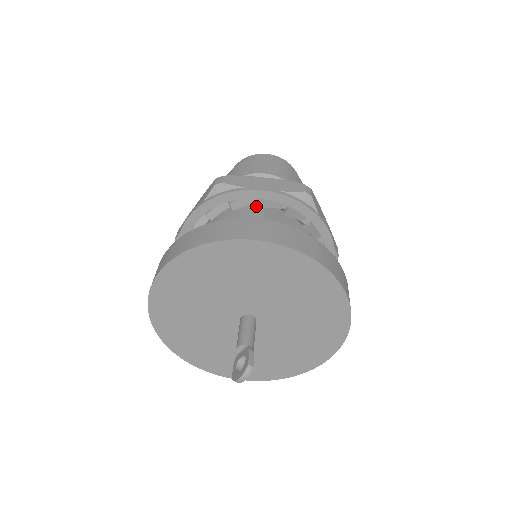
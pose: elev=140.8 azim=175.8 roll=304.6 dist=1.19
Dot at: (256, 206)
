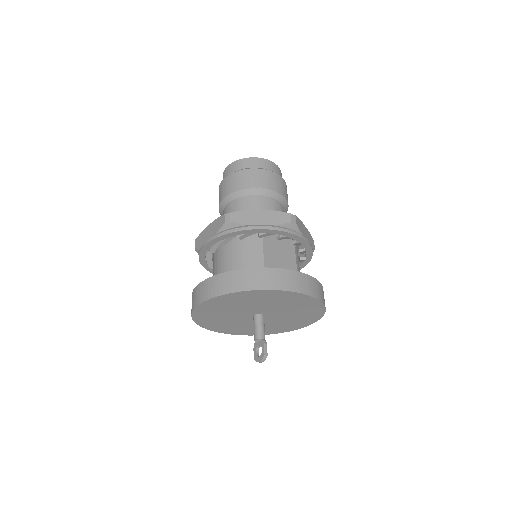
Dot at: (256, 234)
